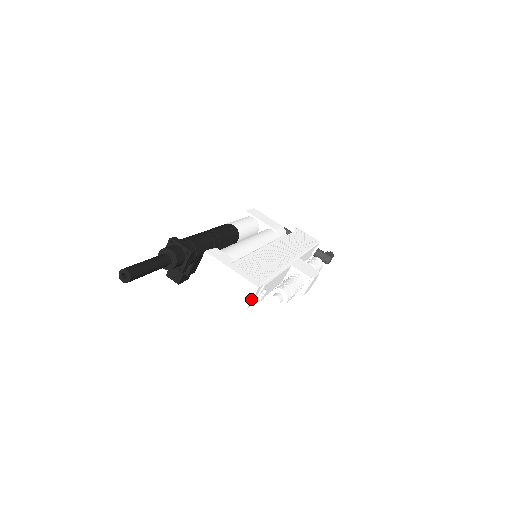
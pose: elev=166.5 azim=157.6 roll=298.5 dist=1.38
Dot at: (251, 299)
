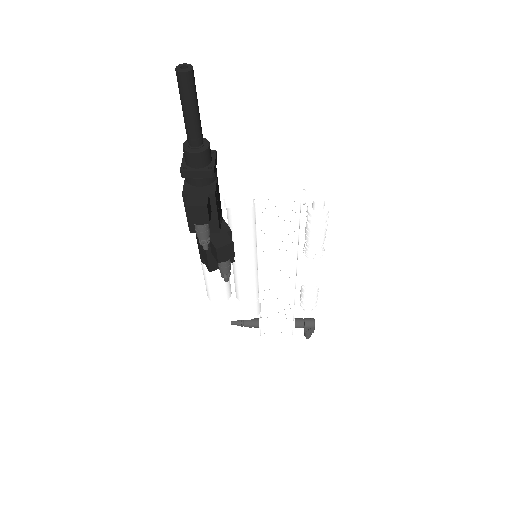
Dot at: (300, 178)
